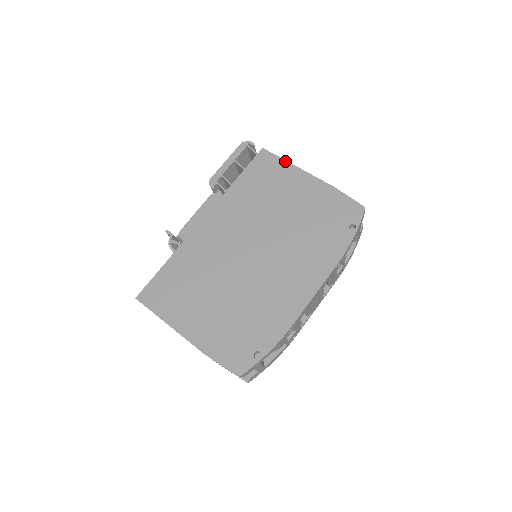
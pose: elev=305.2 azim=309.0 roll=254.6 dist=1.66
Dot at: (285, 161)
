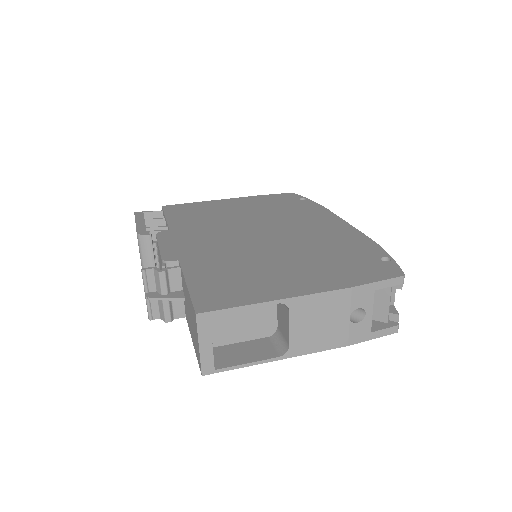
Dot at: (194, 202)
